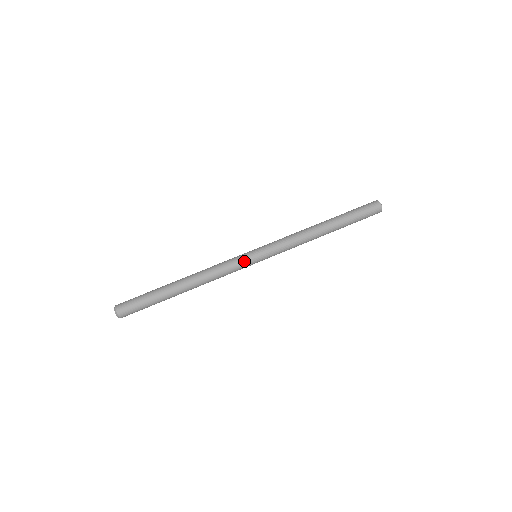
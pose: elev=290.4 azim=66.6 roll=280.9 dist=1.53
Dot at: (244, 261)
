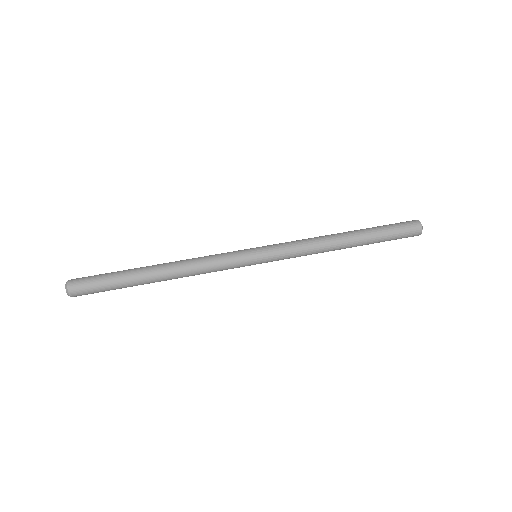
Dot at: (240, 260)
